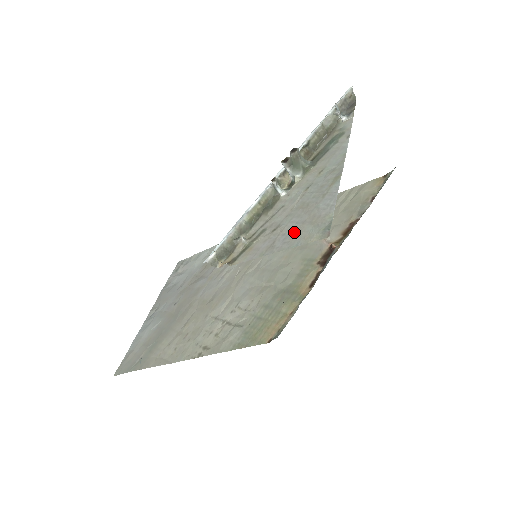
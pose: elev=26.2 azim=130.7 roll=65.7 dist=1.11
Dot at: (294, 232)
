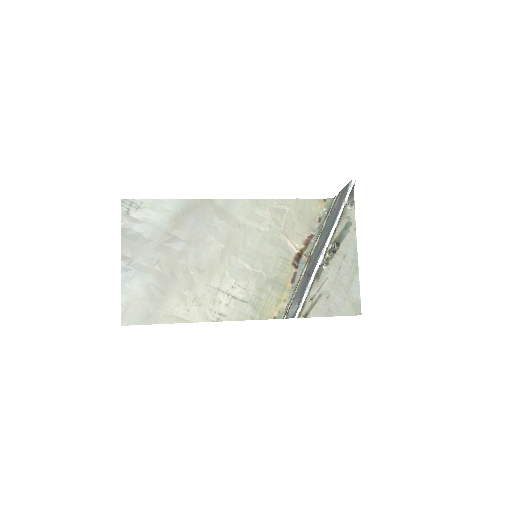
Dot at: (341, 305)
